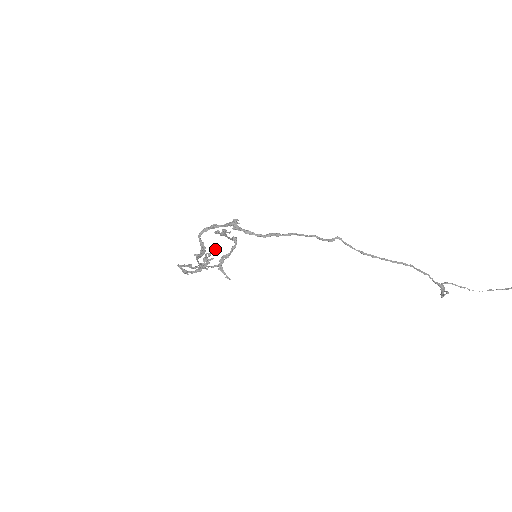
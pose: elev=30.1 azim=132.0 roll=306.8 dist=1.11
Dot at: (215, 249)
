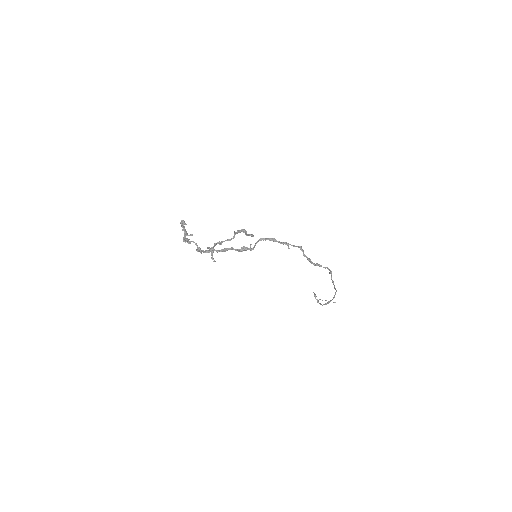
Dot at: (185, 223)
